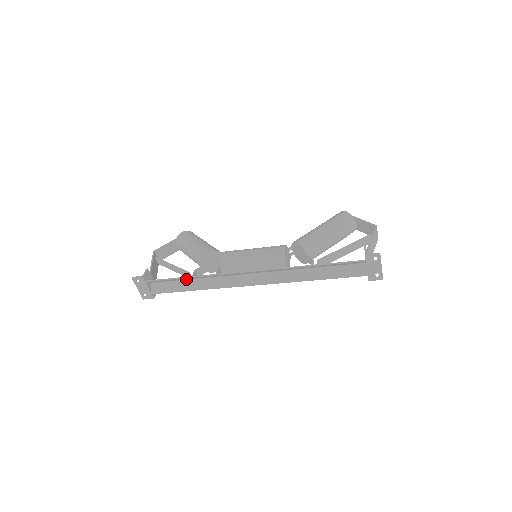
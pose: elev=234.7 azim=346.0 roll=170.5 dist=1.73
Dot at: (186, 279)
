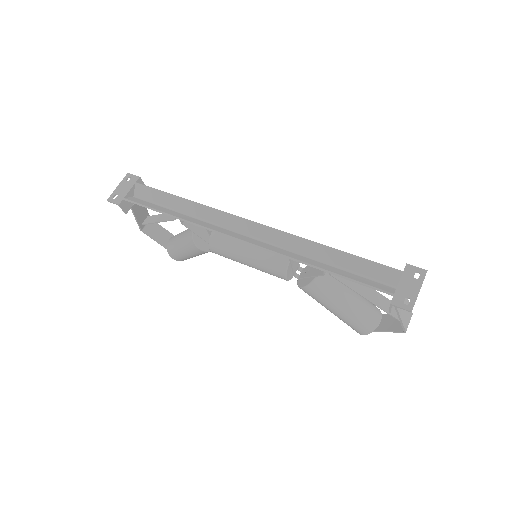
Dot at: (173, 209)
